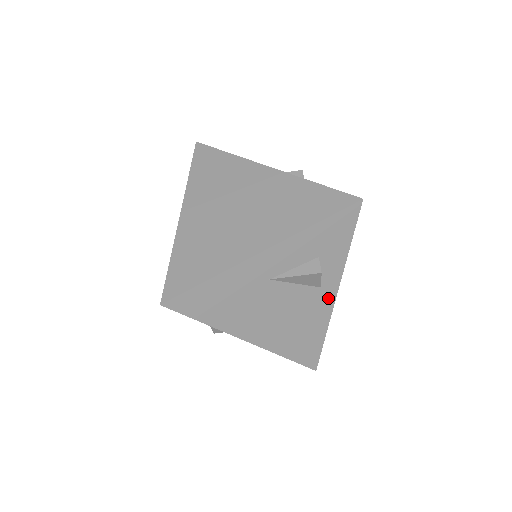
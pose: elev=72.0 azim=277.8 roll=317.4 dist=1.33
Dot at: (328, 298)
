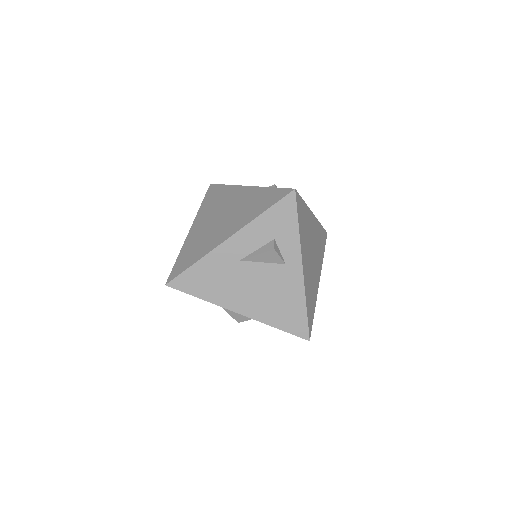
Dot at: (296, 273)
